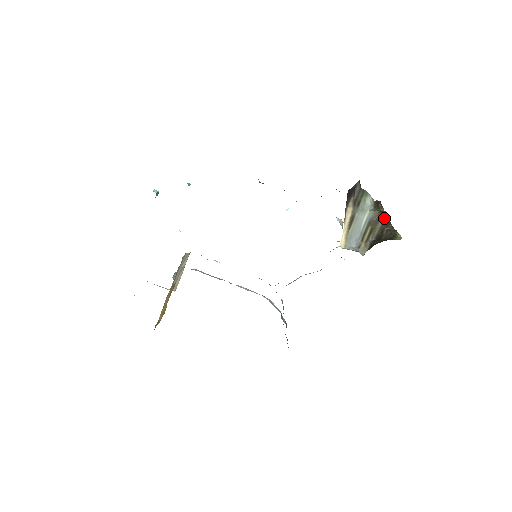
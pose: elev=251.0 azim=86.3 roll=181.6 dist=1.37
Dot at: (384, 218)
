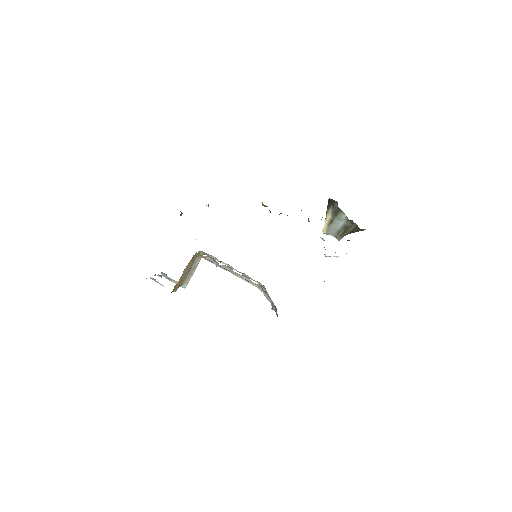
Dot at: (355, 226)
